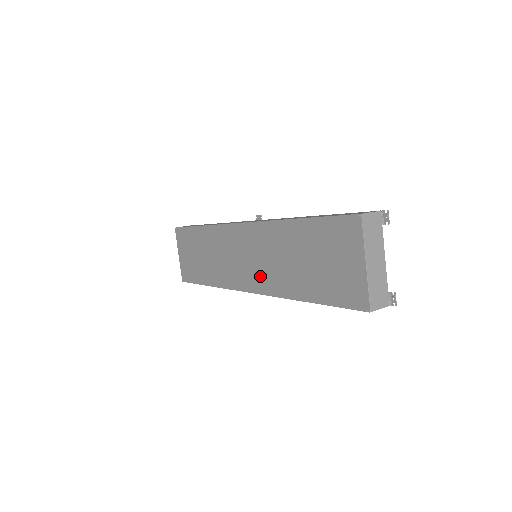
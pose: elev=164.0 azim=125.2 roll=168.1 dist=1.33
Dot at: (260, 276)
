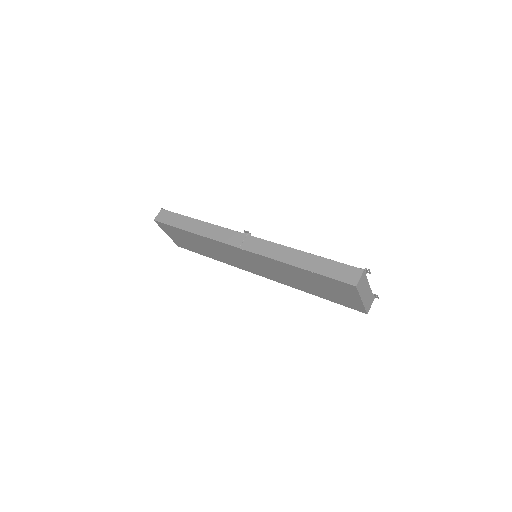
Dot at: (269, 274)
